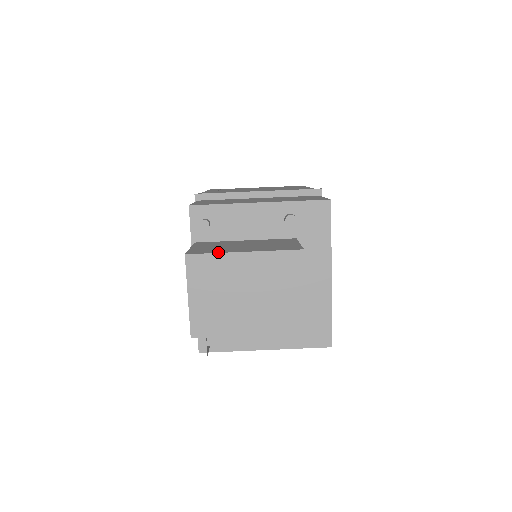
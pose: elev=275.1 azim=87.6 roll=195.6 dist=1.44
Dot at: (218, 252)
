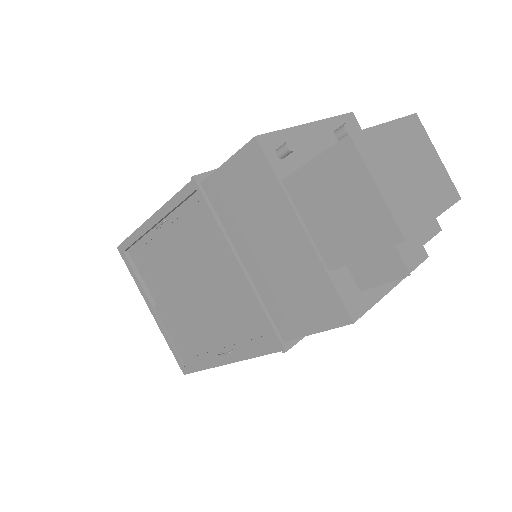
Dot at: (368, 128)
